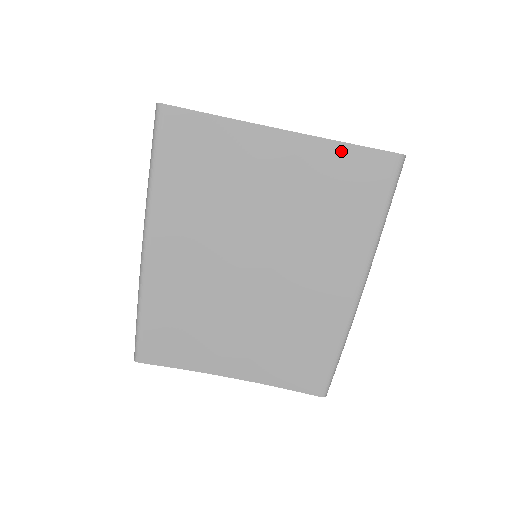
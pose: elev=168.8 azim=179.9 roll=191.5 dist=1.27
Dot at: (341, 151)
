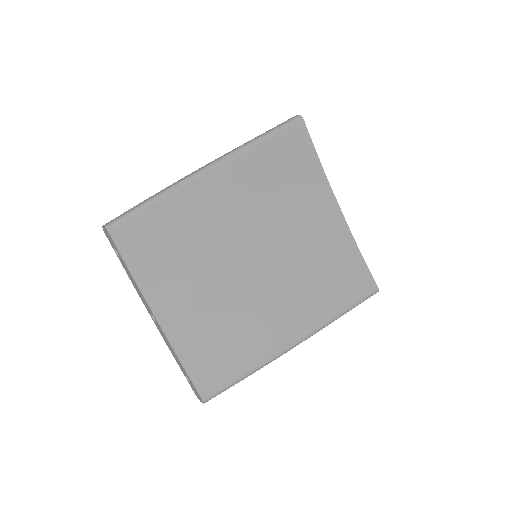
Dot at: (354, 252)
